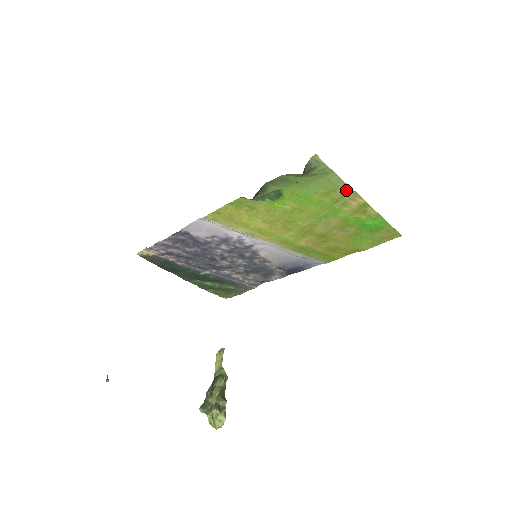
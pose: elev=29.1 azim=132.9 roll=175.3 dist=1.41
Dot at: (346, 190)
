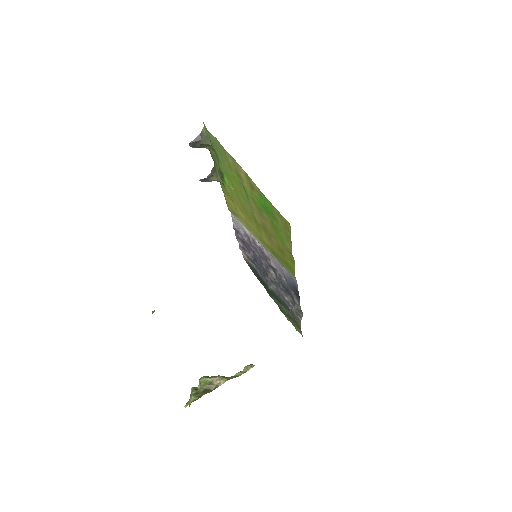
Dot at: (232, 159)
